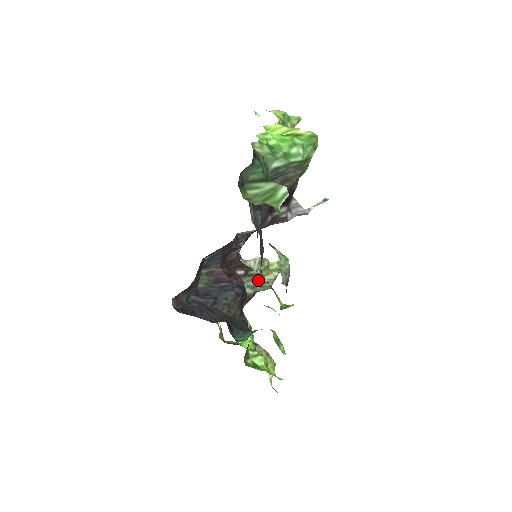
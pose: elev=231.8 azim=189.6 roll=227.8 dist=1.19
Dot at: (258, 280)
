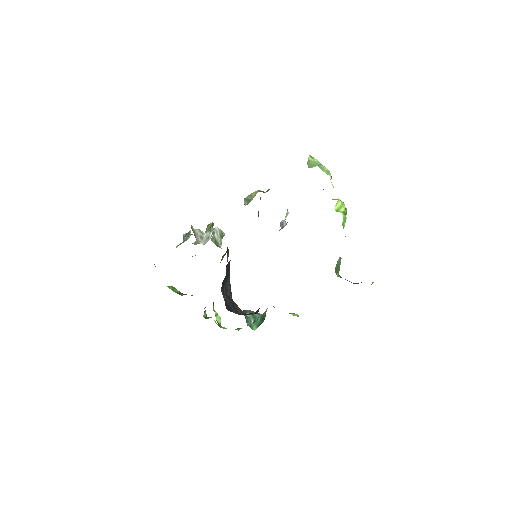
Dot at: occluded
